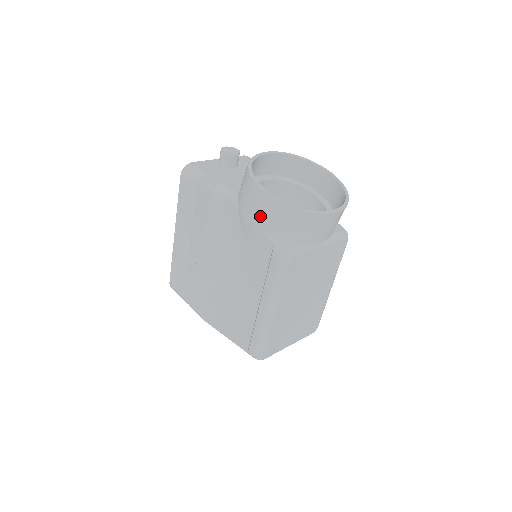
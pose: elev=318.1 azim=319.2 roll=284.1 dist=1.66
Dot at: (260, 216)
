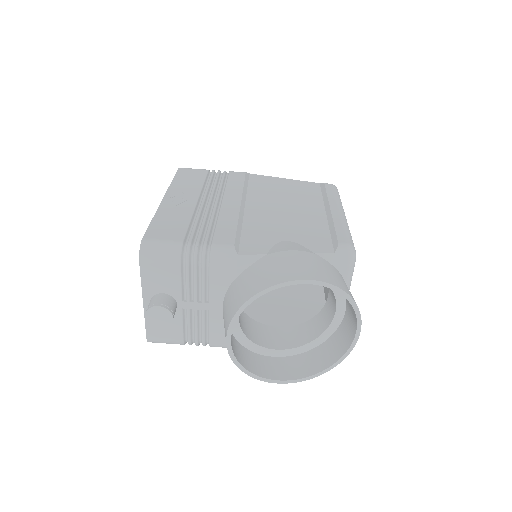
Dot at: (294, 360)
